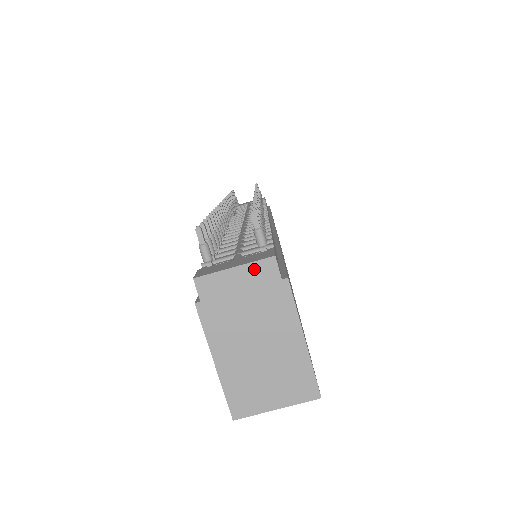
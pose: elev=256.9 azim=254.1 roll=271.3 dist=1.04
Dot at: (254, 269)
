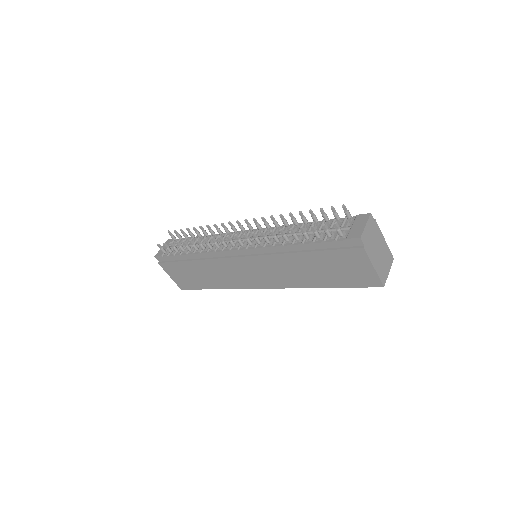
Dot at: (369, 222)
